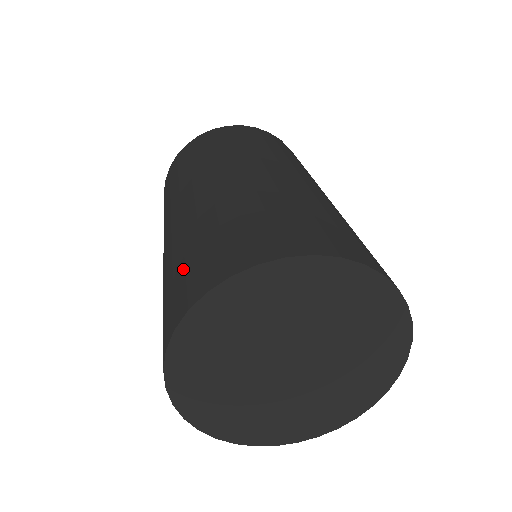
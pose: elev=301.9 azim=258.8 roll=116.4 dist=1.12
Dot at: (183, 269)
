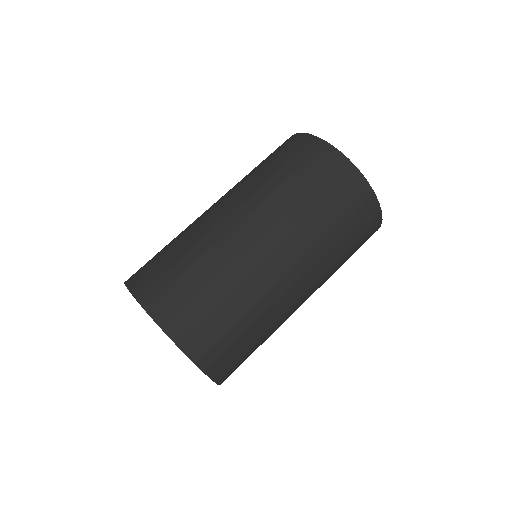
Dot at: (157, 258)
